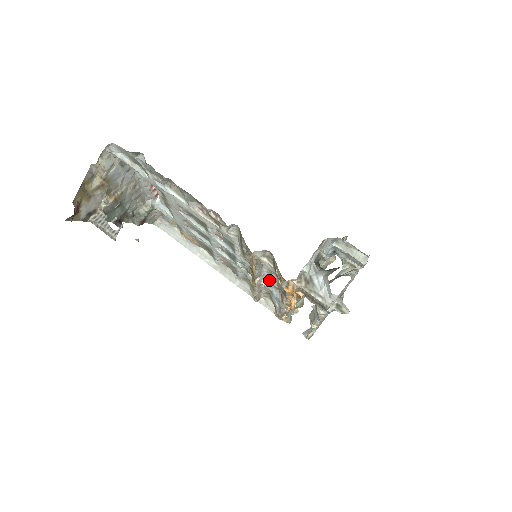
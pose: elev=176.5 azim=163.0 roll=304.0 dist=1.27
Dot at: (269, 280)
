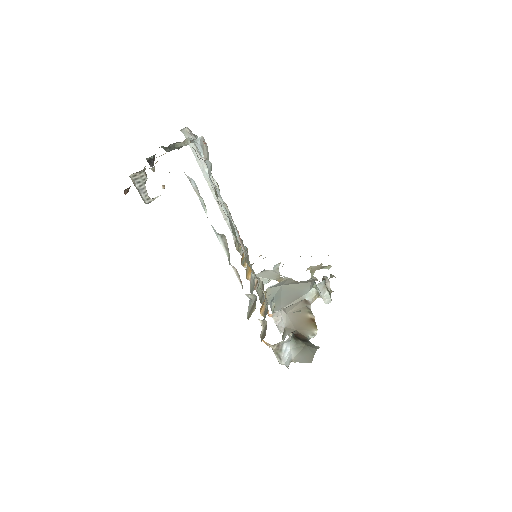
Dot at: occluded
